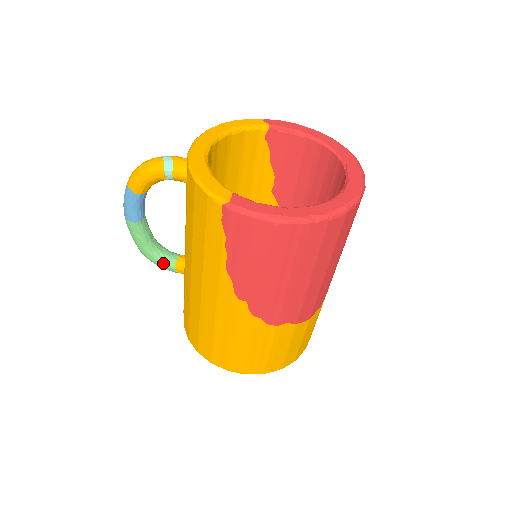
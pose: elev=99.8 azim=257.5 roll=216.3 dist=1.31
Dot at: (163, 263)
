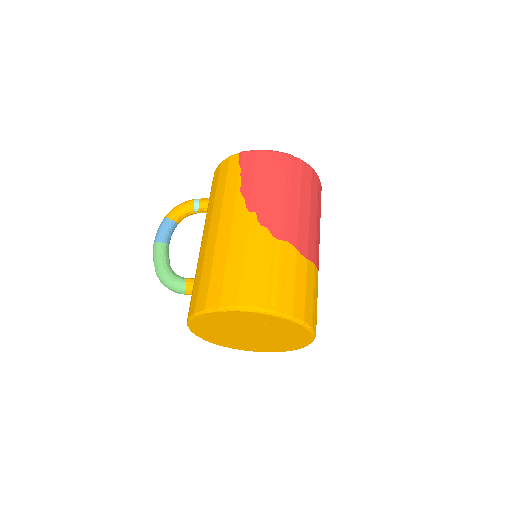
Dot at: (176, 278)
